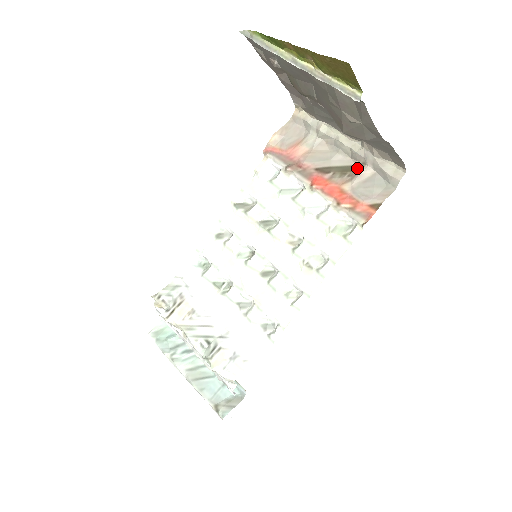
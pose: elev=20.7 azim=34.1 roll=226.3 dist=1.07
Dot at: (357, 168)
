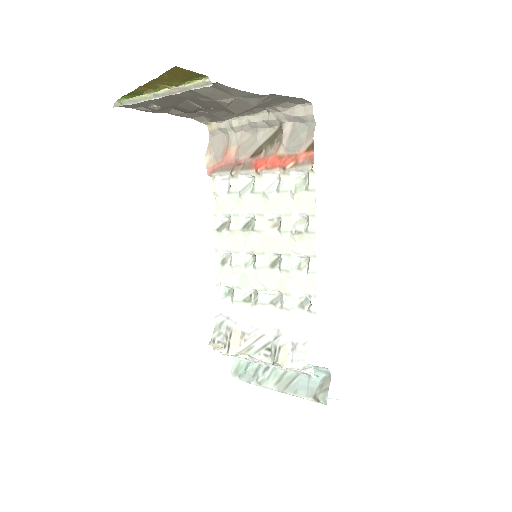
Dot at: (279, 131)
